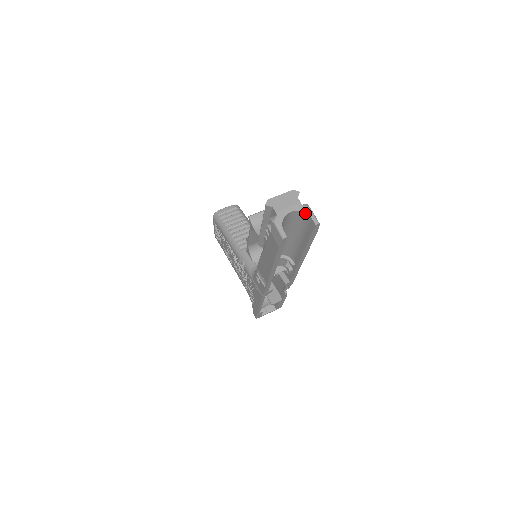
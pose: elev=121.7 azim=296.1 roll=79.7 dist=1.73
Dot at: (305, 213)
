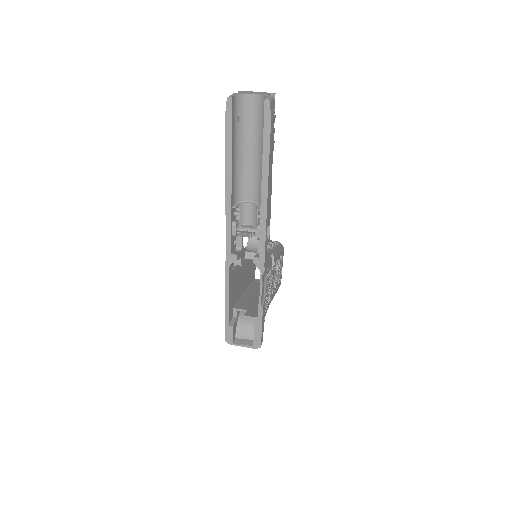
Dot at: (265, 97)
